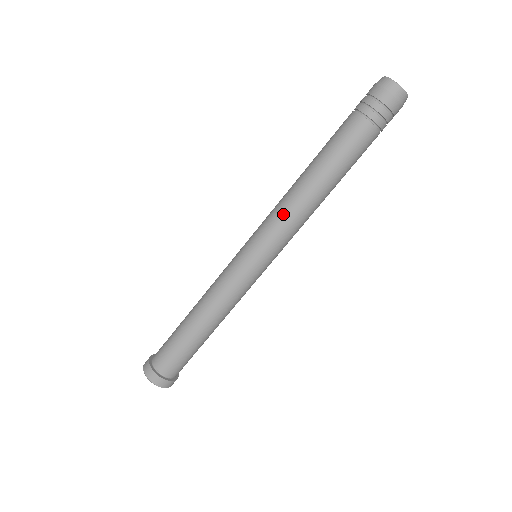
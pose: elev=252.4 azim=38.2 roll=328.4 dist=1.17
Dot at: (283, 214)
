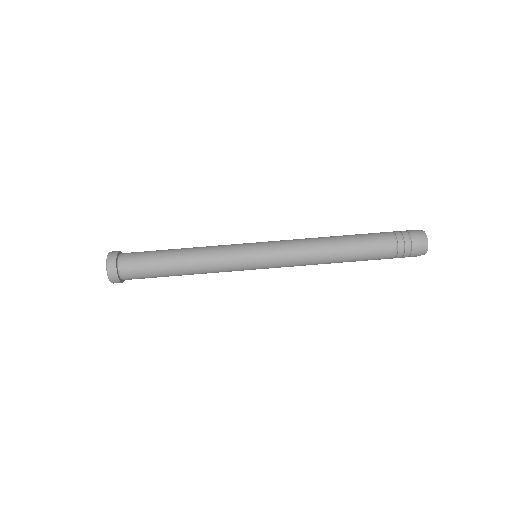
Dot at: (300, 245)
